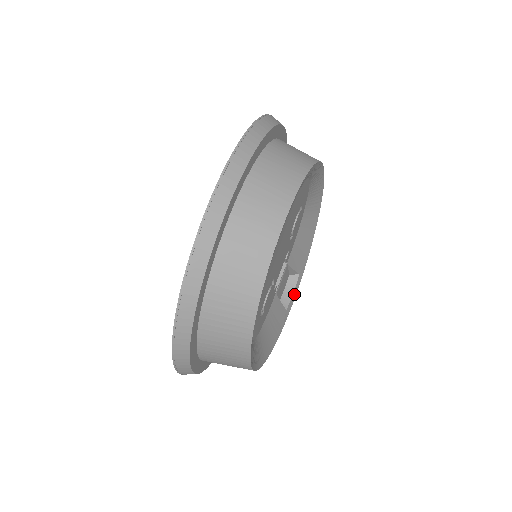
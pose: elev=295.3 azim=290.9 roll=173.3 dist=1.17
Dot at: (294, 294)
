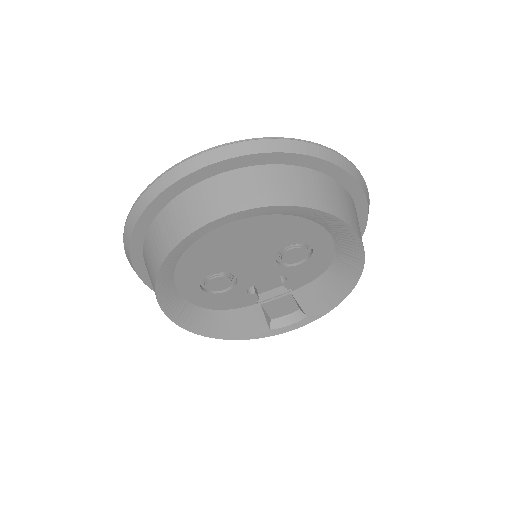
Dot at: (291, 327)
